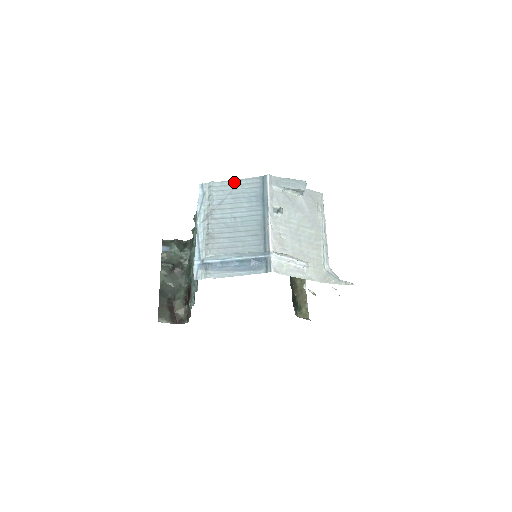
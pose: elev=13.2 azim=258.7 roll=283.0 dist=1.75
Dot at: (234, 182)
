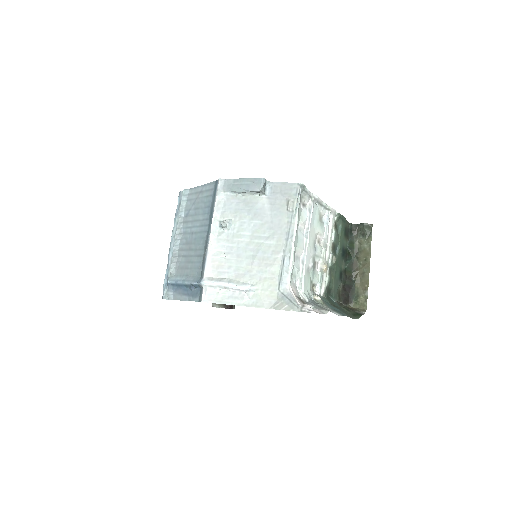
Dot at: (198, 189)
